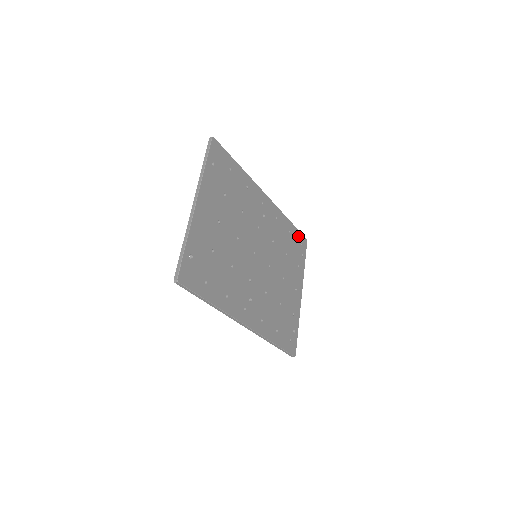
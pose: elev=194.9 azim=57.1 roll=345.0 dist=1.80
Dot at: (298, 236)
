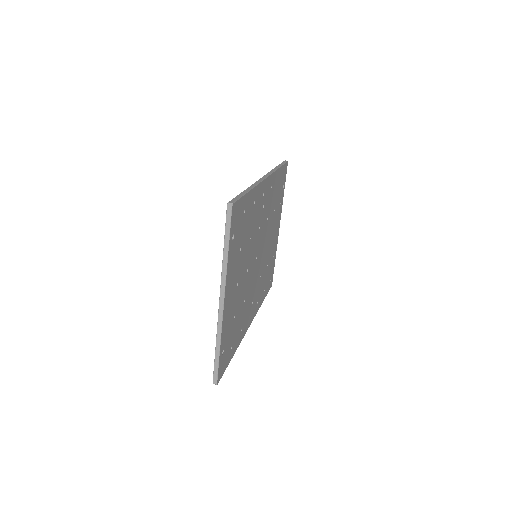
Dot at: (283, 172)
